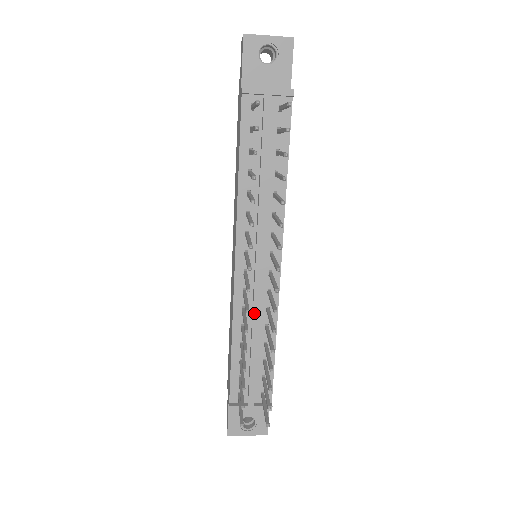
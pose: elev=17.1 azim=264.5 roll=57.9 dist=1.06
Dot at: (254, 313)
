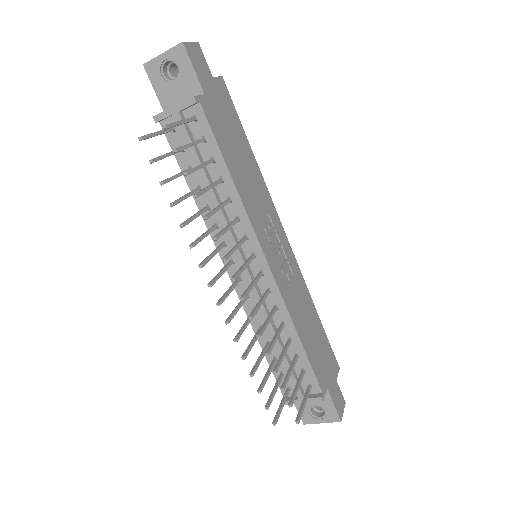
Dot at: (262, 314)
